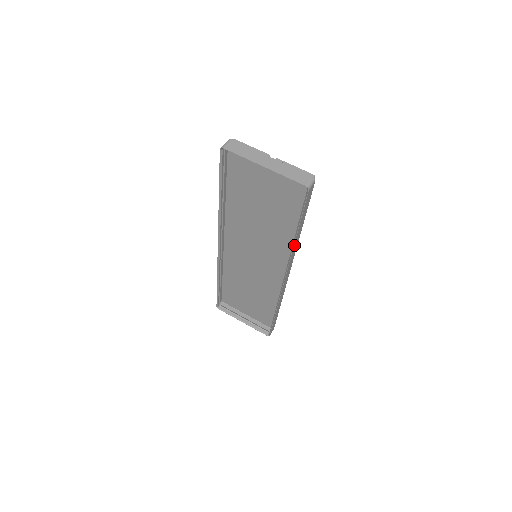
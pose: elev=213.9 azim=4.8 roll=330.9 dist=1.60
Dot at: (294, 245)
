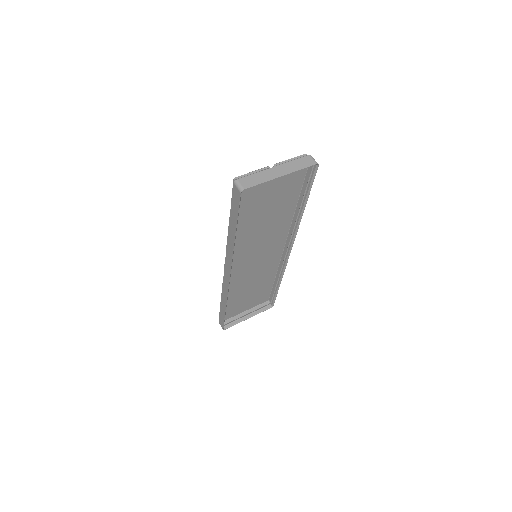
Dot at: (301, 217)
